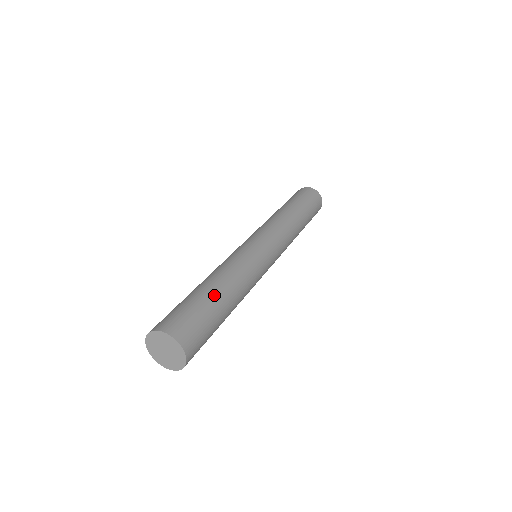
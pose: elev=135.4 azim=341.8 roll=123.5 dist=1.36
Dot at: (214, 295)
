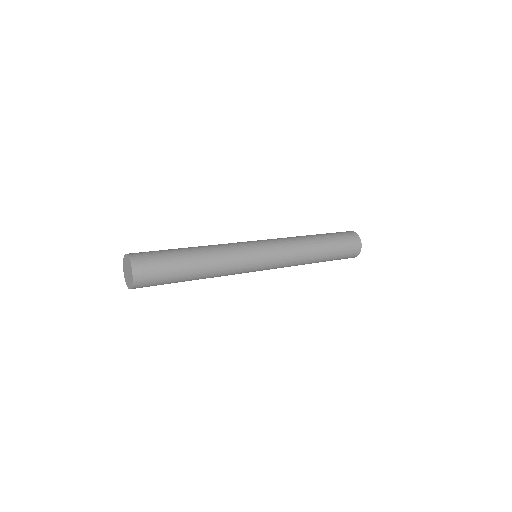
Dot at: (187, 264)
